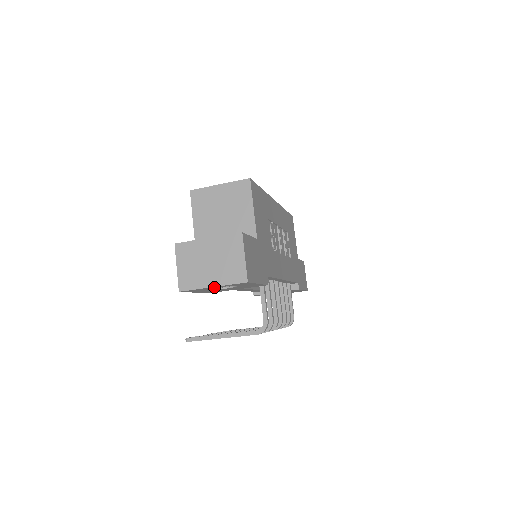
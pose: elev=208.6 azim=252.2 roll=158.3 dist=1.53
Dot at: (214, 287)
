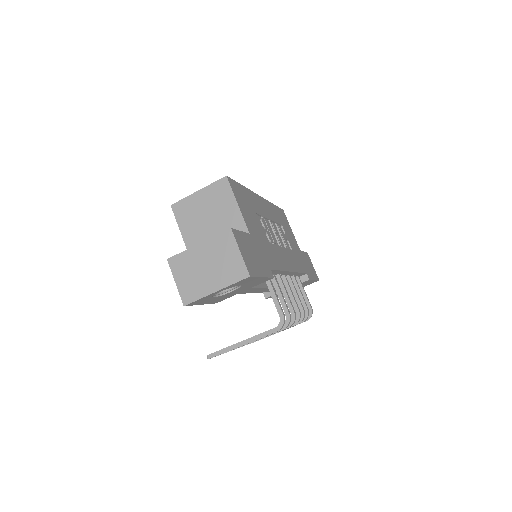
Dot at: (218, 292)
